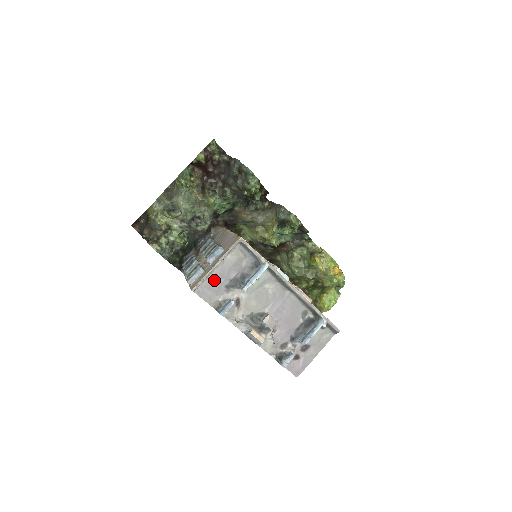
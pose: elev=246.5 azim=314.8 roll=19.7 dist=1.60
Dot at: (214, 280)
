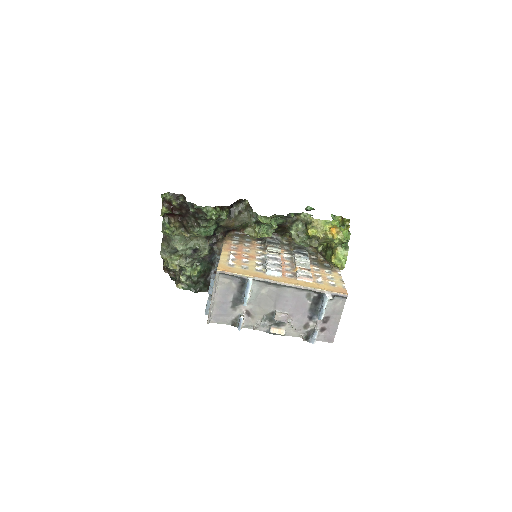
Dot at: (219, 308)
